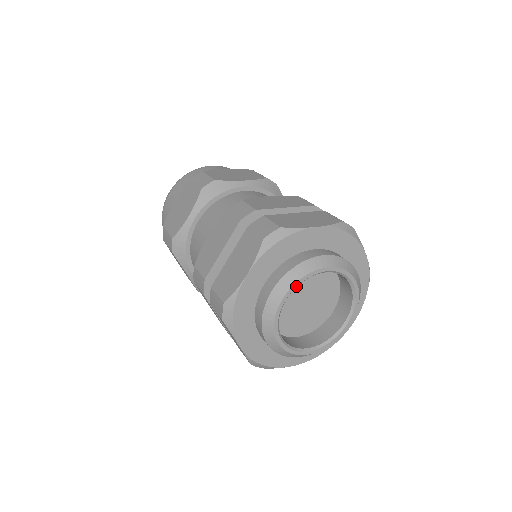
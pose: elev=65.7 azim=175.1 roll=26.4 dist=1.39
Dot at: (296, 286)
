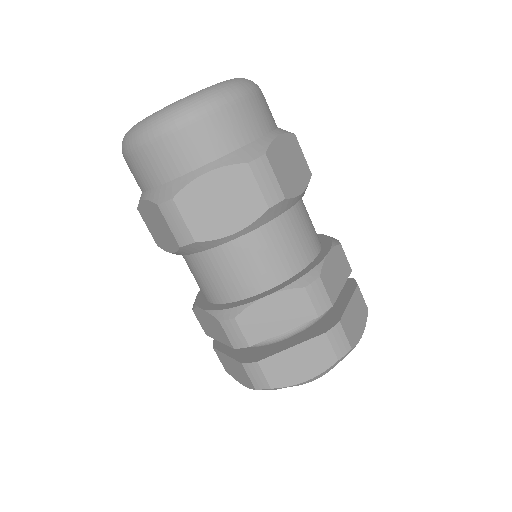
Dot at: occluded
